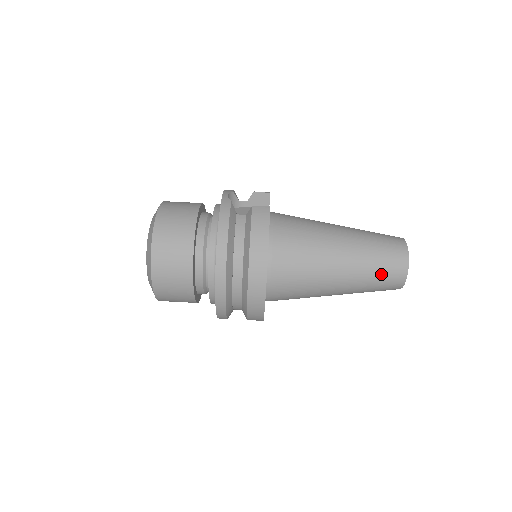
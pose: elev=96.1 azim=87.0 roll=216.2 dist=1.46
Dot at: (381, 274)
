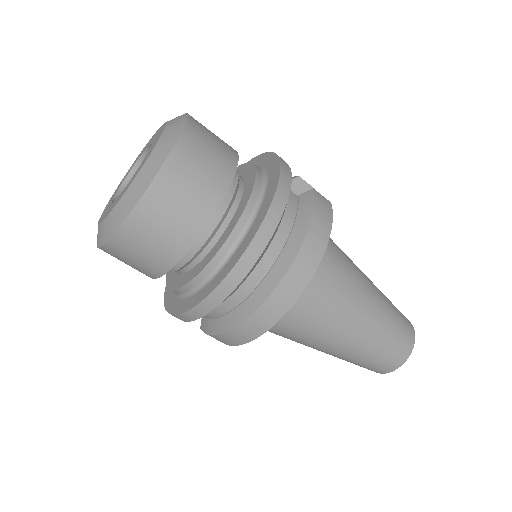
Dot at: (388, 347)
